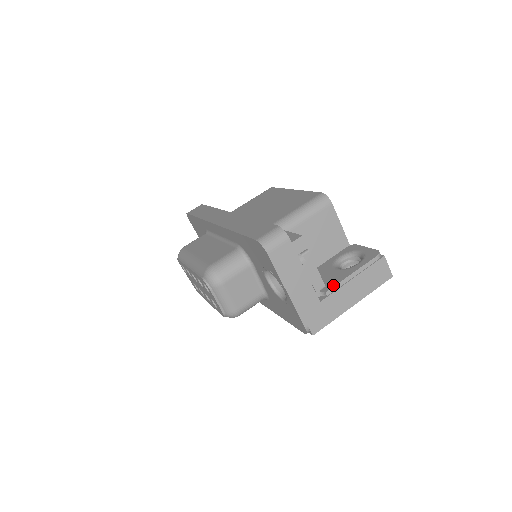
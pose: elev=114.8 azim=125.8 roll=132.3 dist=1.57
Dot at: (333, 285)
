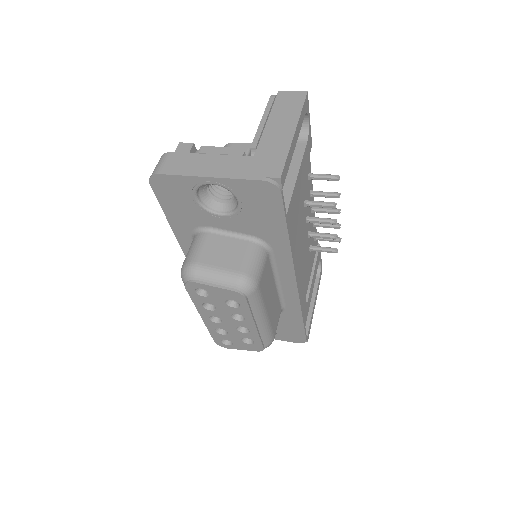
Dot at: (254, 141)
